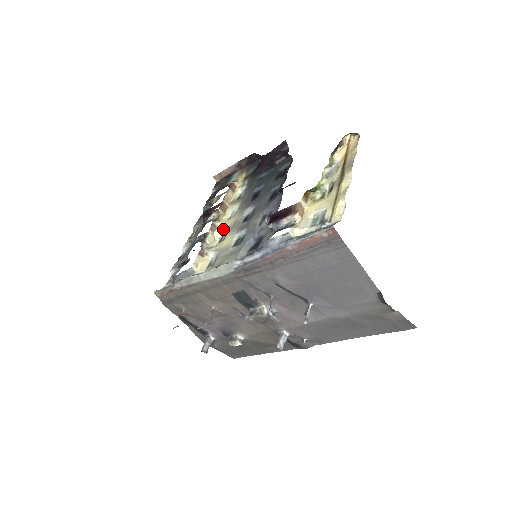
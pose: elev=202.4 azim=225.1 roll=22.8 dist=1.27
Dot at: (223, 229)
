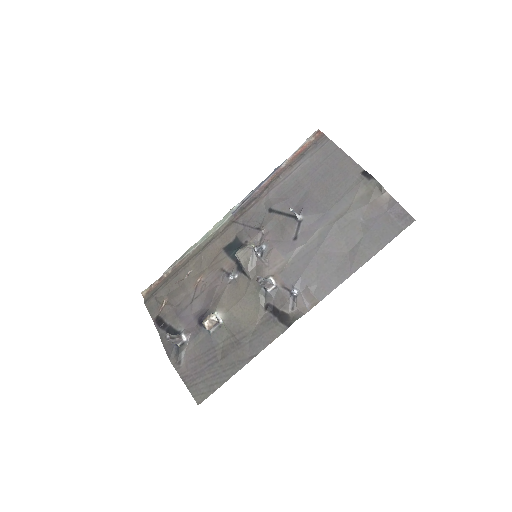
Dot at: occluded
